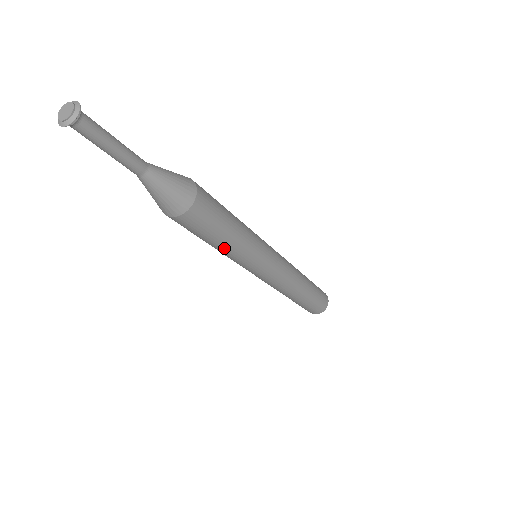
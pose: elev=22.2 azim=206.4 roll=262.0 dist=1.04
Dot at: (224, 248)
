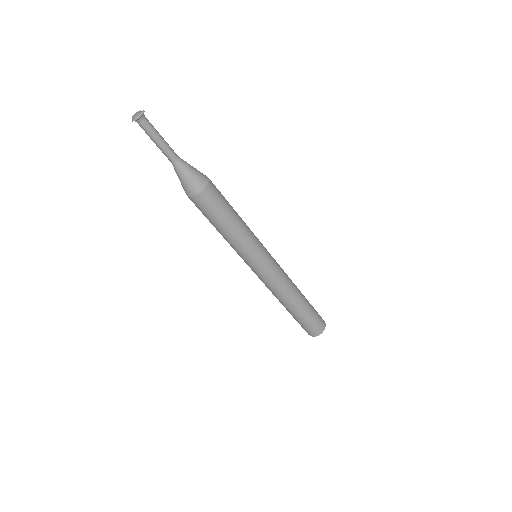
Dot at: (232, 231)
